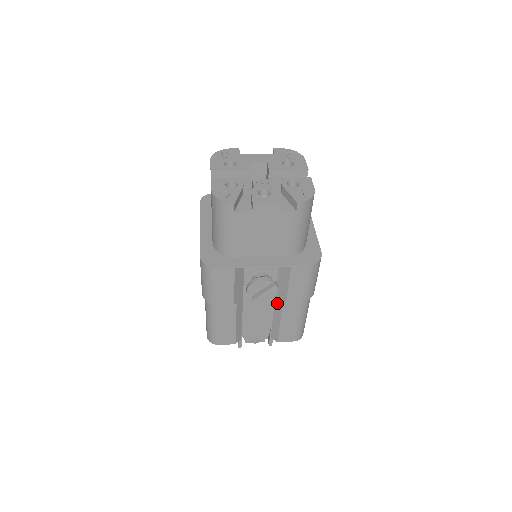
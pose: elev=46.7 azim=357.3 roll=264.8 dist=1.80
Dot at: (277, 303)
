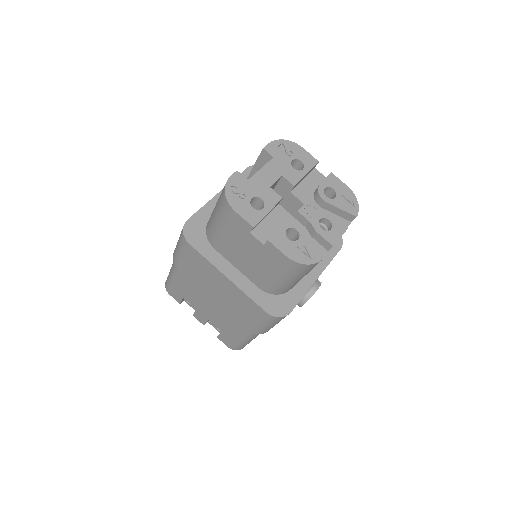
Dot at: occluded
